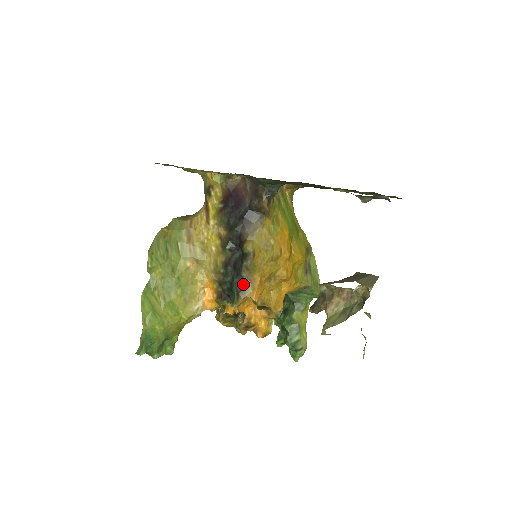
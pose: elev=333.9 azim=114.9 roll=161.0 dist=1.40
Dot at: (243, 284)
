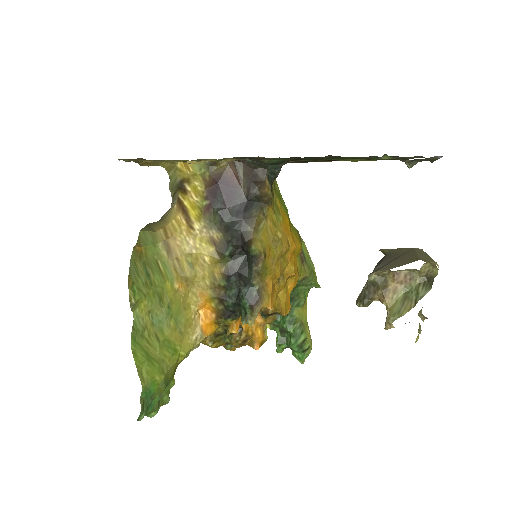
Dot at: (255, 294)
